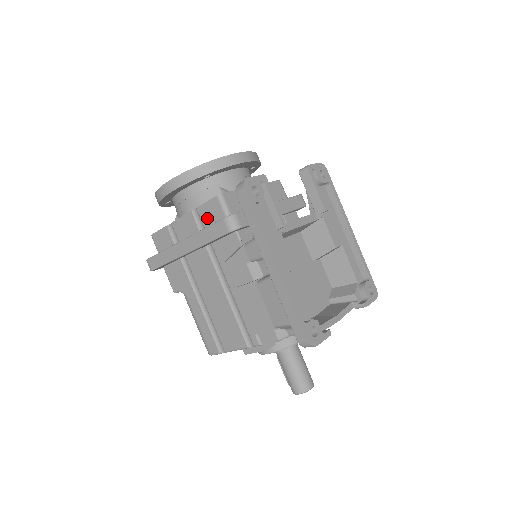
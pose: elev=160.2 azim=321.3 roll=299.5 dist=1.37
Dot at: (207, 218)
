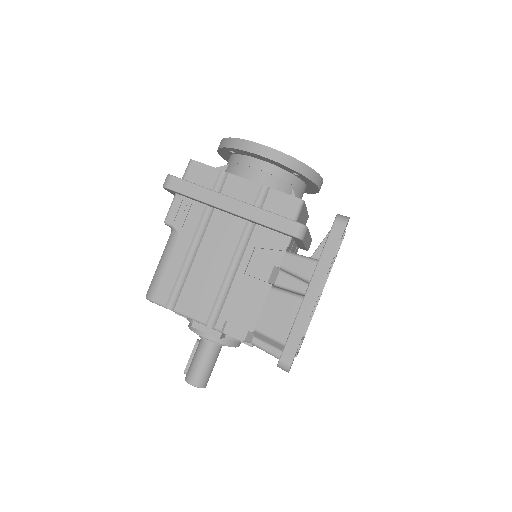
Dot at: (273, 204)
